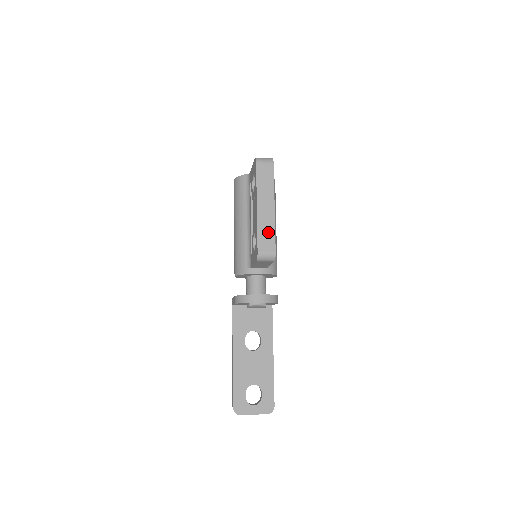
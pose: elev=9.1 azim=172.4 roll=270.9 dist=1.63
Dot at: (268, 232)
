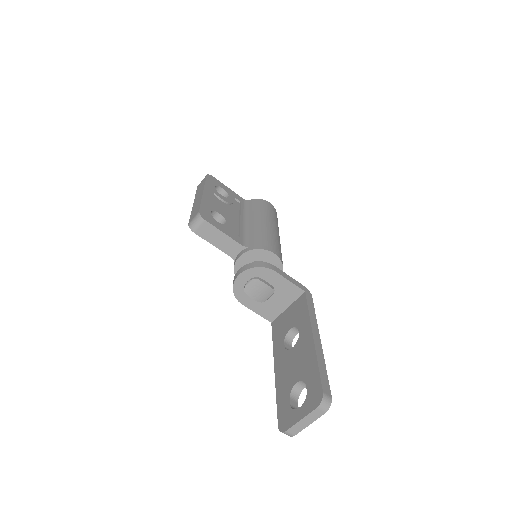
Dot at: (197, 207)
